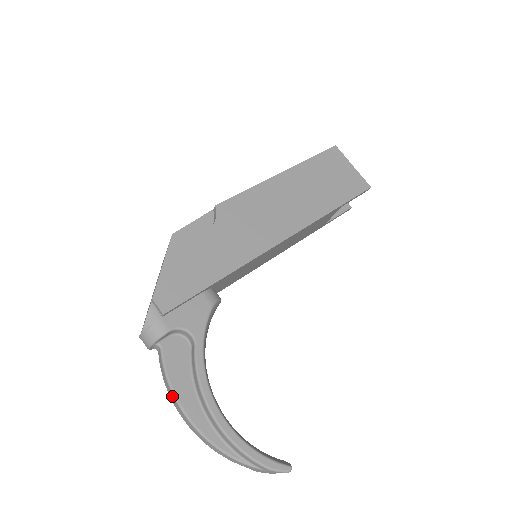
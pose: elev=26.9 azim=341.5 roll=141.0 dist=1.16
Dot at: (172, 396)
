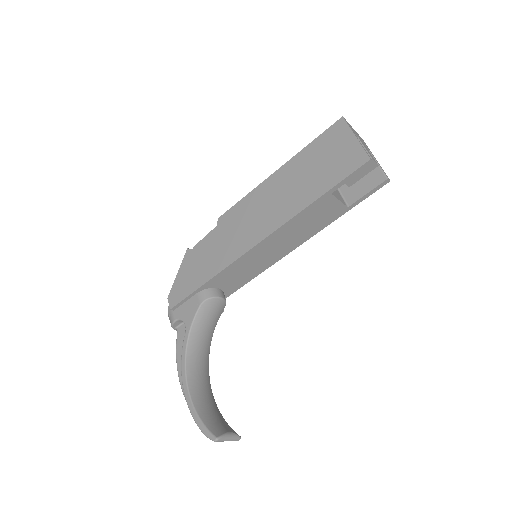
Dot at: (179, 366)
